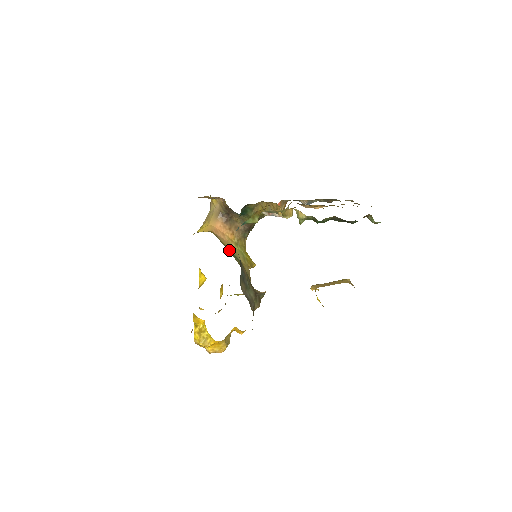
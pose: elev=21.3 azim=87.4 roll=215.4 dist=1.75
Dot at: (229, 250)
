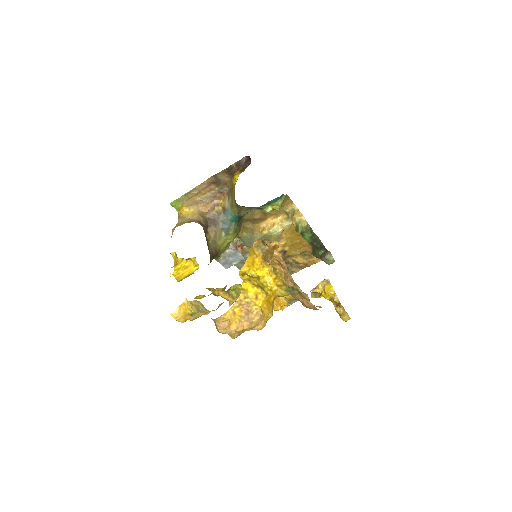
Dot at: occluded
